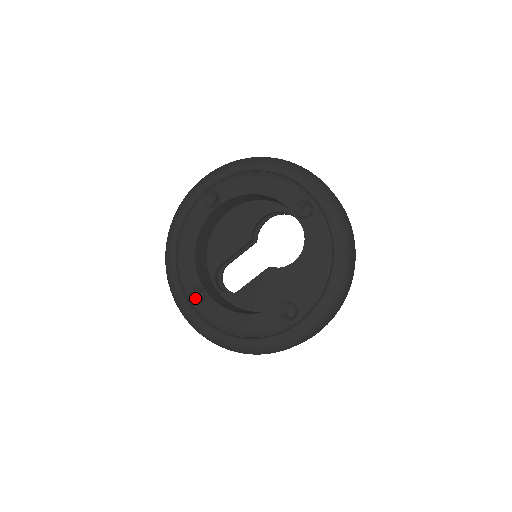
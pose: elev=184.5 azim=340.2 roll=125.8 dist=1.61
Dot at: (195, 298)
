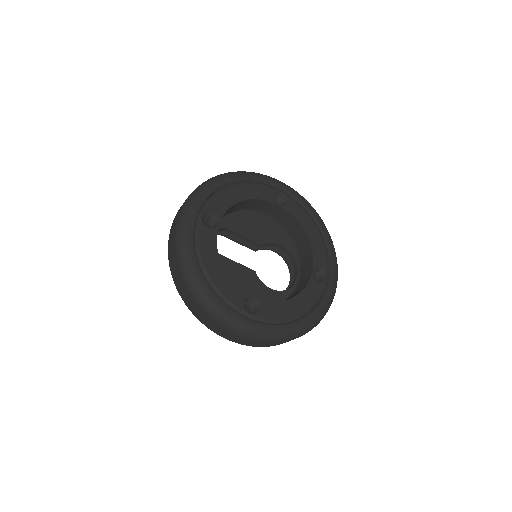
Dot at: (203, 219)
